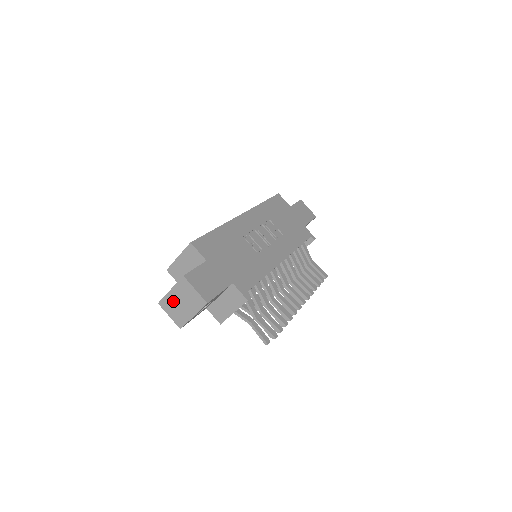
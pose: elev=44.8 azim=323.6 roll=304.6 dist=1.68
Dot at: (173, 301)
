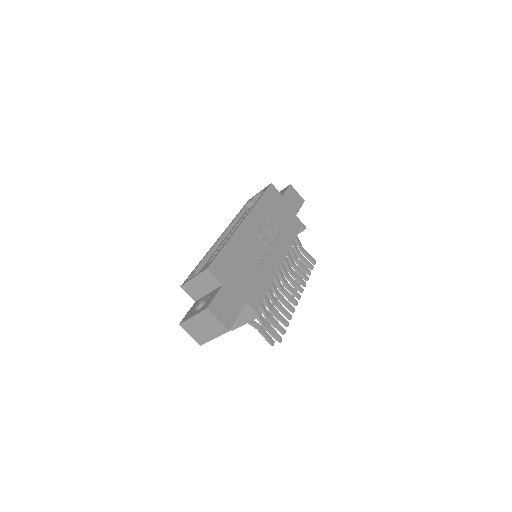
Dot at: (195, 325)
